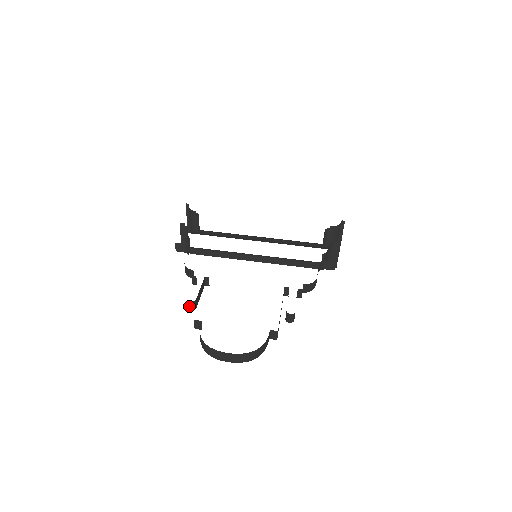
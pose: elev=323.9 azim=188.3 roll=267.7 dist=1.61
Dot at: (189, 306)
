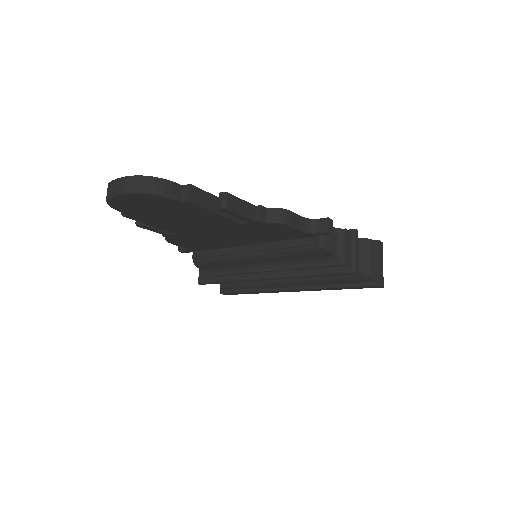
Dot at: occluded
